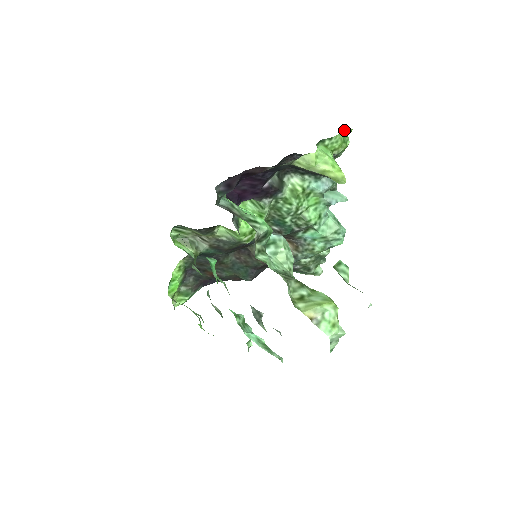
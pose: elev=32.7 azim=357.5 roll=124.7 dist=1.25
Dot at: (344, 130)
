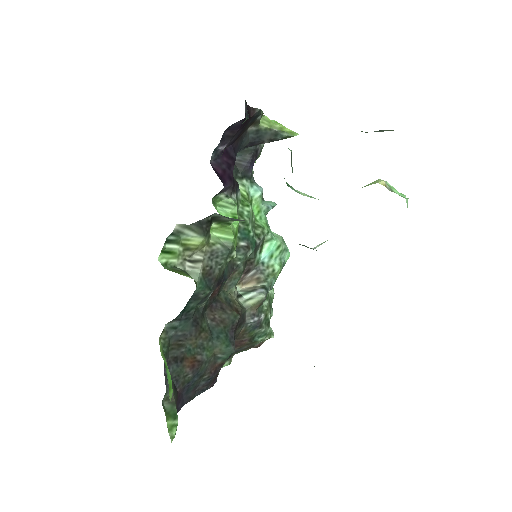
Dot at: occluded
